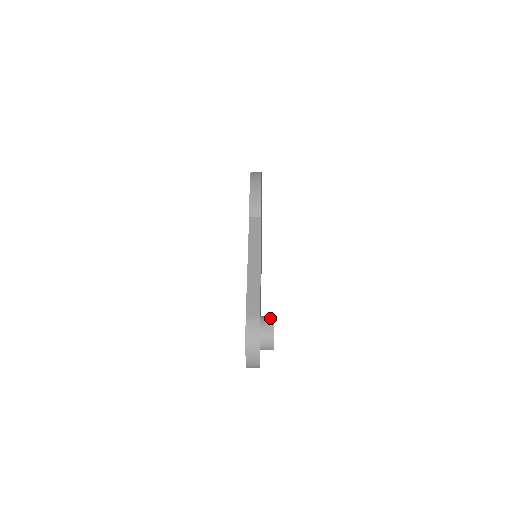
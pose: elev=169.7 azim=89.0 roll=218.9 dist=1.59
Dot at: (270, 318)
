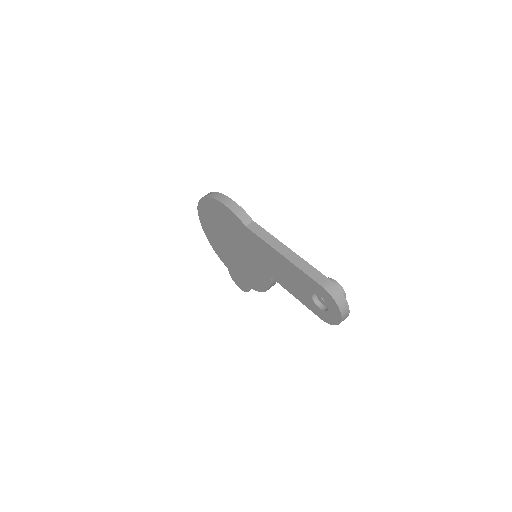
Dot at: occluded
